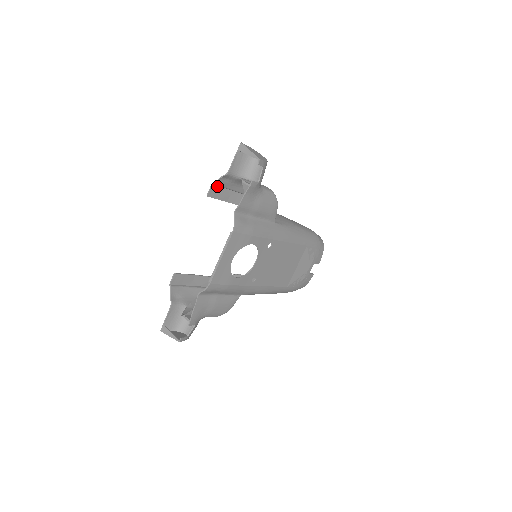
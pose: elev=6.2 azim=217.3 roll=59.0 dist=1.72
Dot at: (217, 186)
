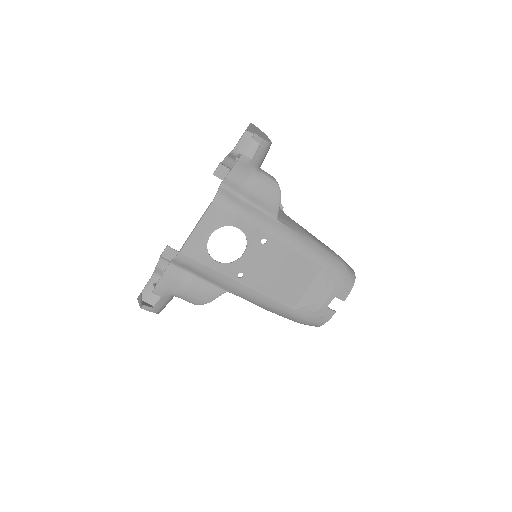
Dot at: (226, 167)
